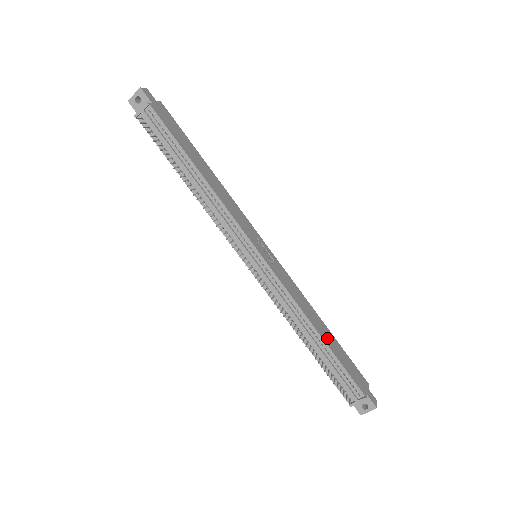
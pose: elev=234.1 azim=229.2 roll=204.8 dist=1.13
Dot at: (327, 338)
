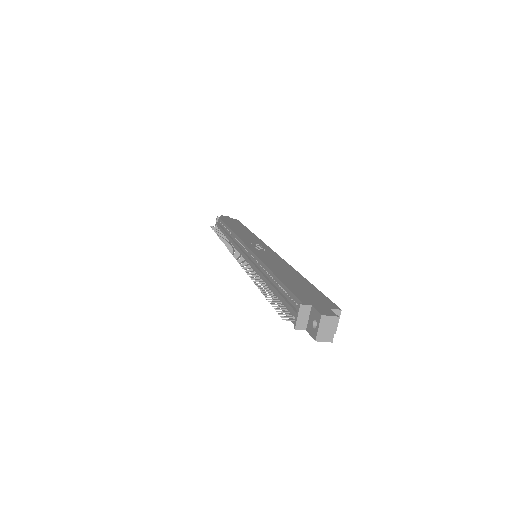
Dot at: (287, 277)
